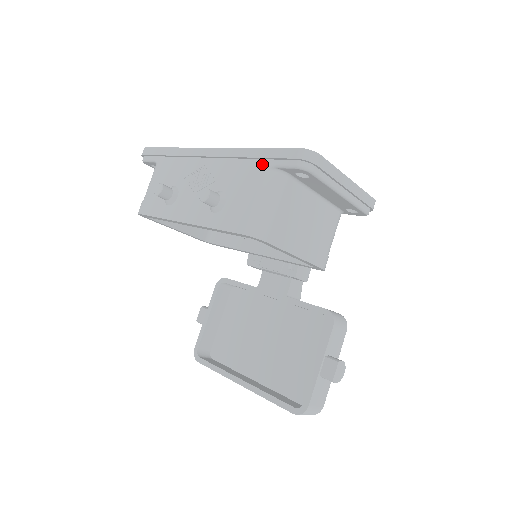
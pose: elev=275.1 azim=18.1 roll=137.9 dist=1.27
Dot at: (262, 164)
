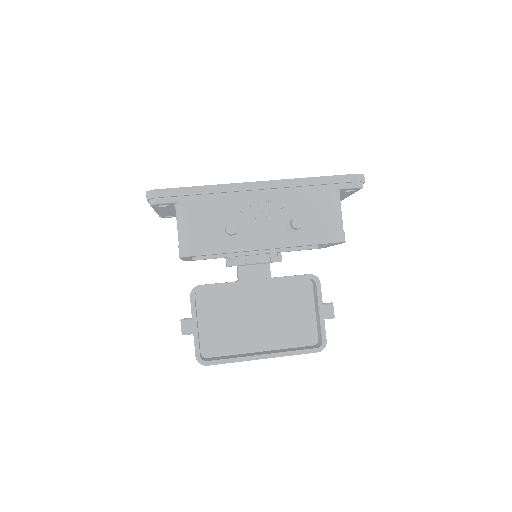
Dot at: (326, 188)
